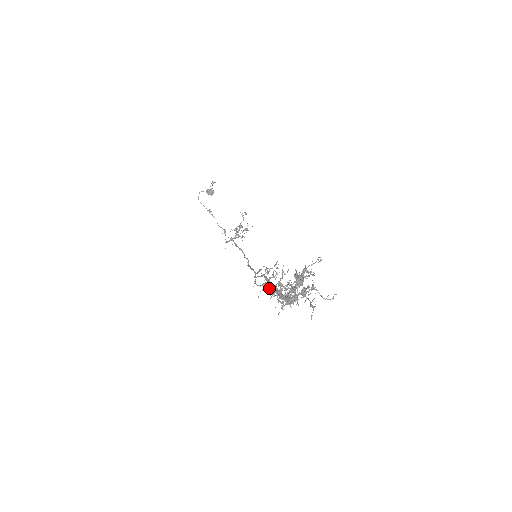
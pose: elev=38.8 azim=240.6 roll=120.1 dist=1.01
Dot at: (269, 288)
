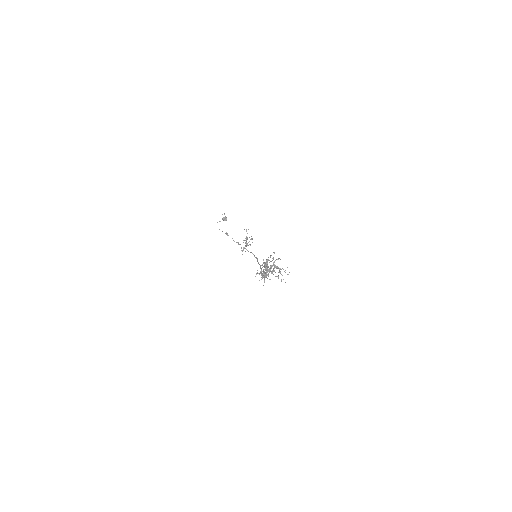
Dot at: (259, 273)
